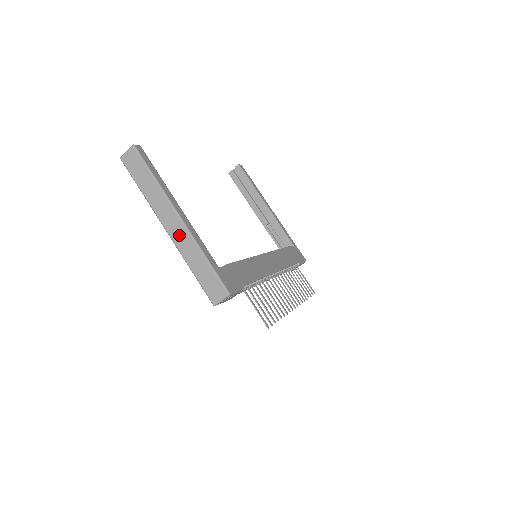
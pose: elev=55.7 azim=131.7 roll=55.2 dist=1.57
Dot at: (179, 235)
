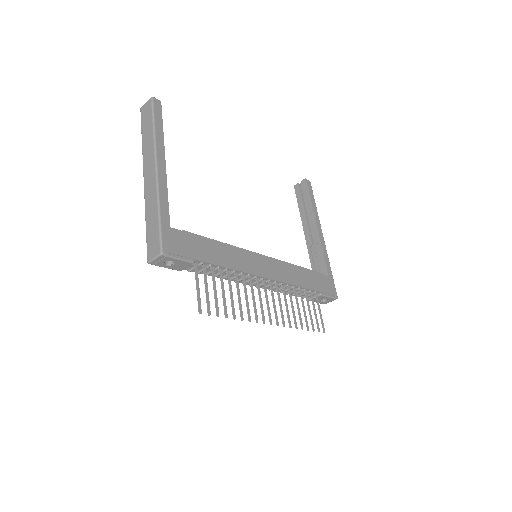
Dot at: (150, 185)
